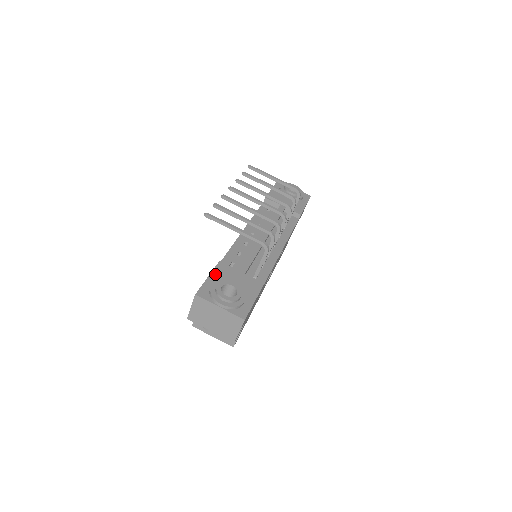
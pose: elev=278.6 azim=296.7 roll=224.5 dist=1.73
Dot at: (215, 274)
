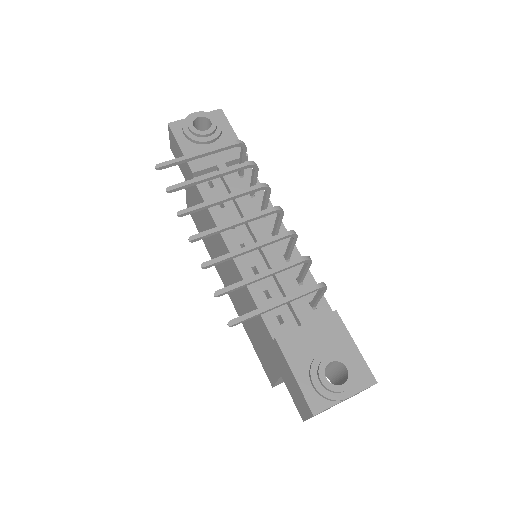
Dot at: (294, 362)
